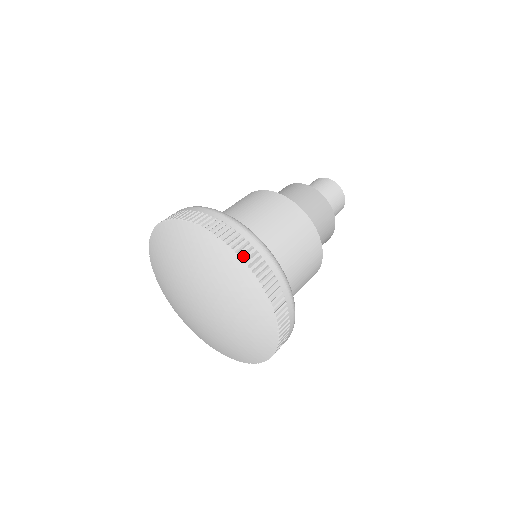
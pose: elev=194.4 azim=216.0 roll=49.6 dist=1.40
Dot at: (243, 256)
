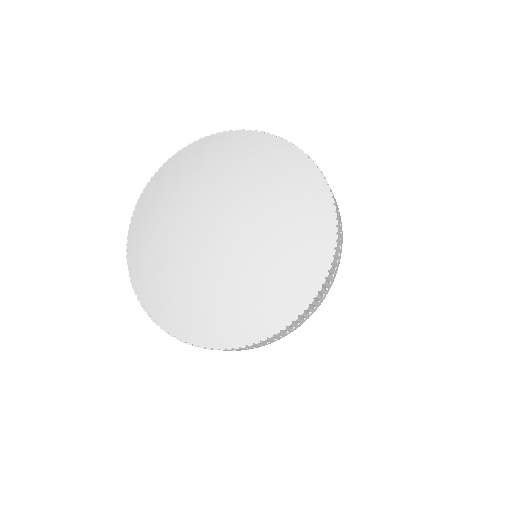
Dot at: (329, 186)
